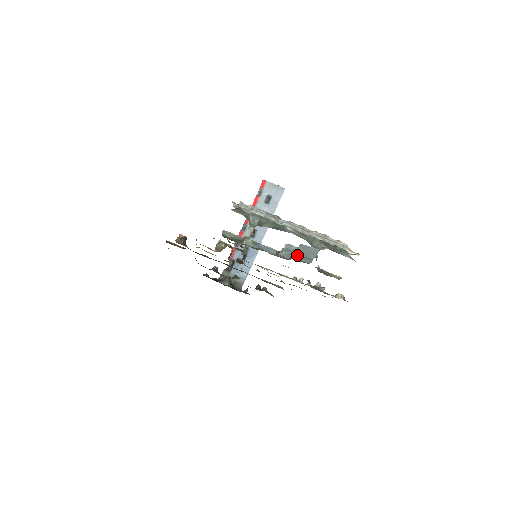
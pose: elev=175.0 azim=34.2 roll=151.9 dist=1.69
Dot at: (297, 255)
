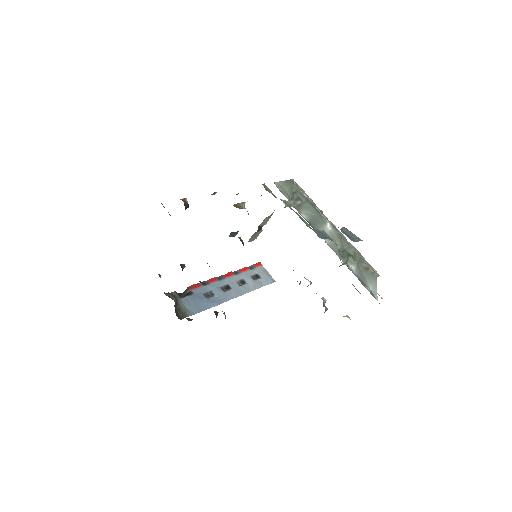
Dot at: (341, 229)
